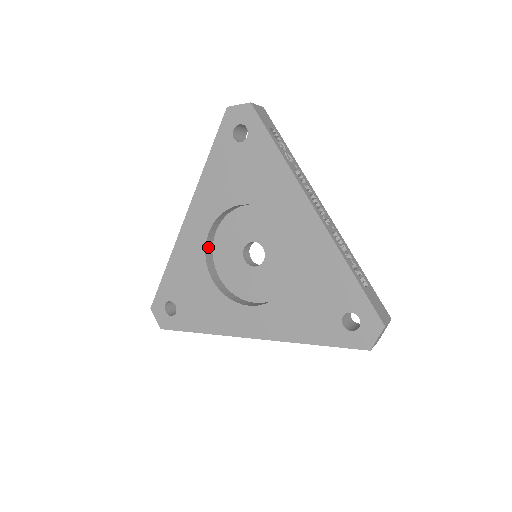
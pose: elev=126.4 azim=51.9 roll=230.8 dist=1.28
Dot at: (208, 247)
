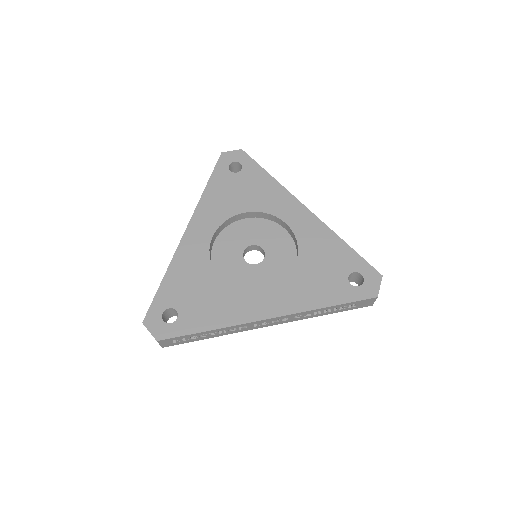
Dot at: (210, 253)
